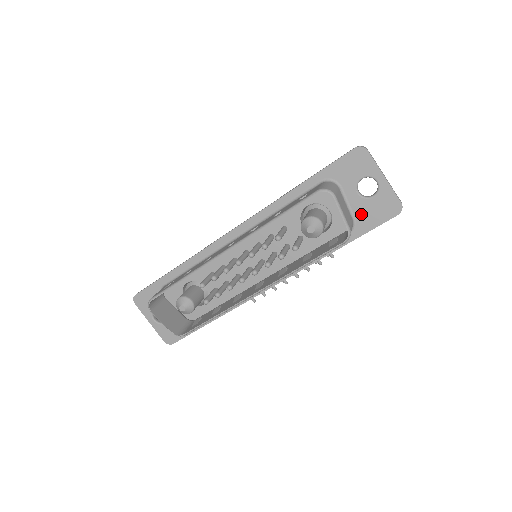
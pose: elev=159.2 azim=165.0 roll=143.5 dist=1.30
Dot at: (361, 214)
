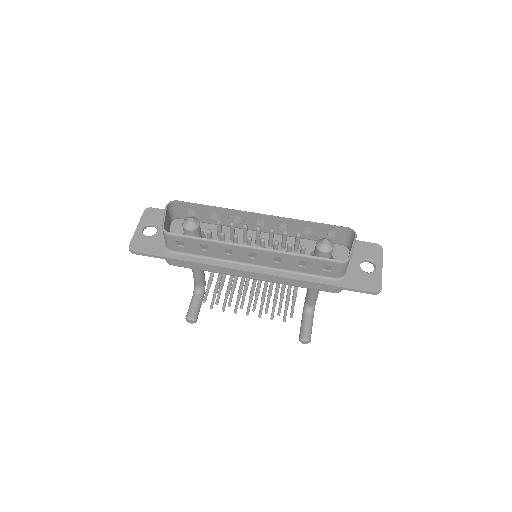
Dot at: (352, 276)
